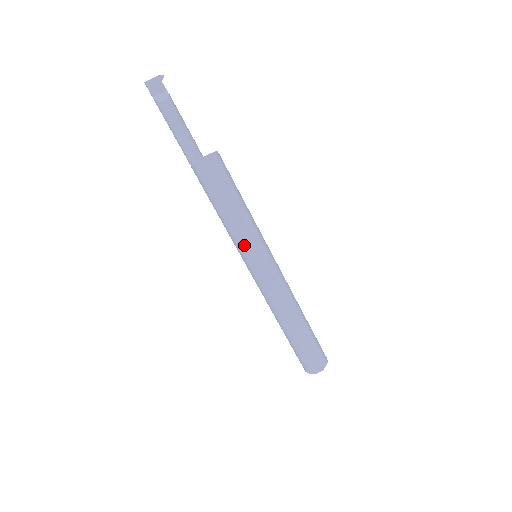
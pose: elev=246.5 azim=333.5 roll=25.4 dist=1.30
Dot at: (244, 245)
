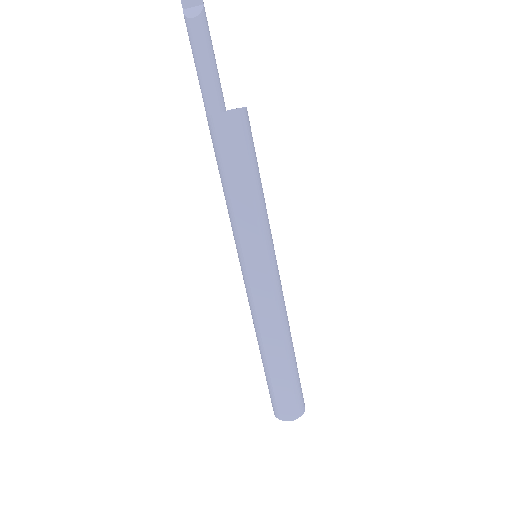
Dot at: (238, 237)
